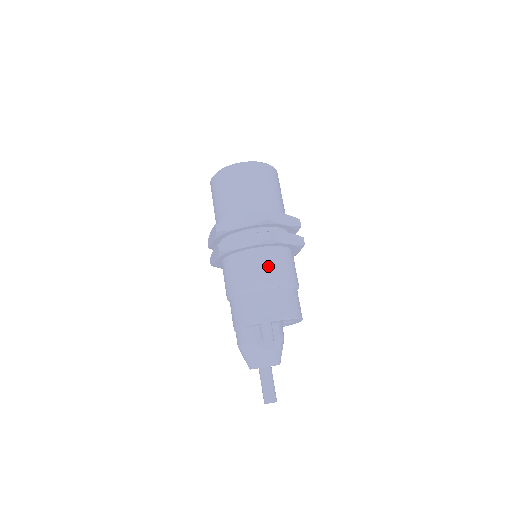
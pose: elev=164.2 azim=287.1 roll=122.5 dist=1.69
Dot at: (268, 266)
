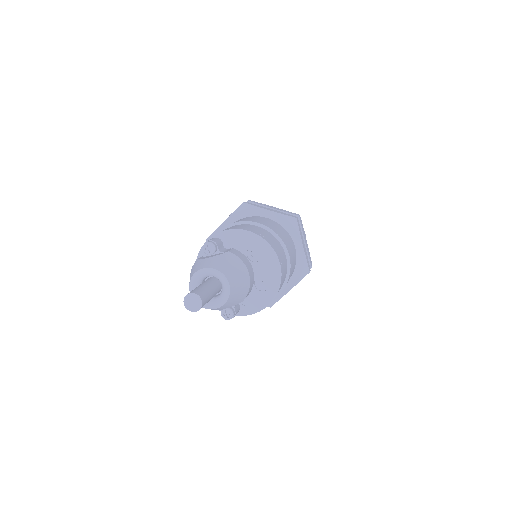
Dot at: occluded
